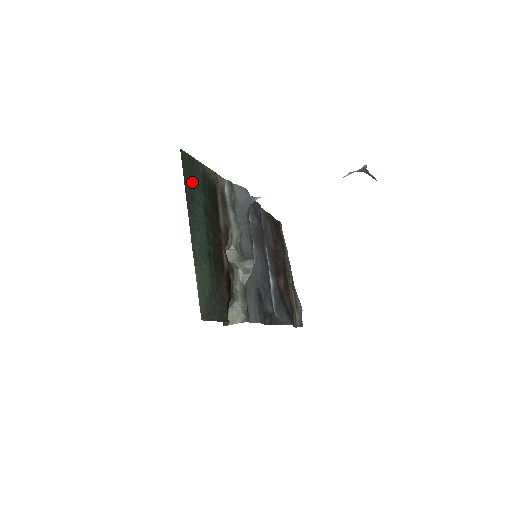
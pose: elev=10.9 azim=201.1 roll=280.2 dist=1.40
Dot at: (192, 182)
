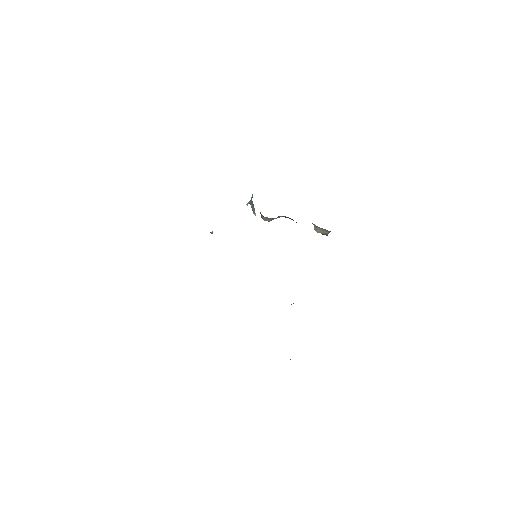
Dot at: occluded
